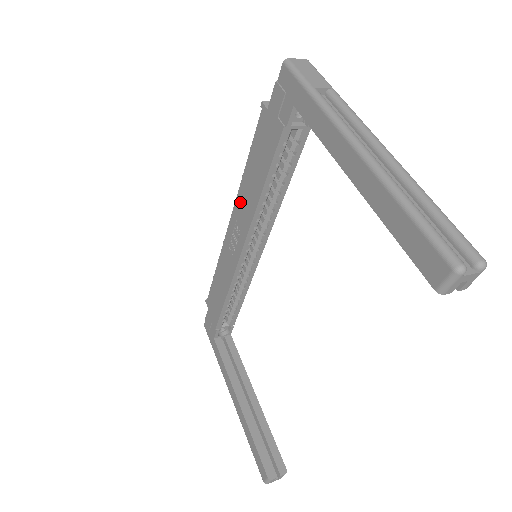
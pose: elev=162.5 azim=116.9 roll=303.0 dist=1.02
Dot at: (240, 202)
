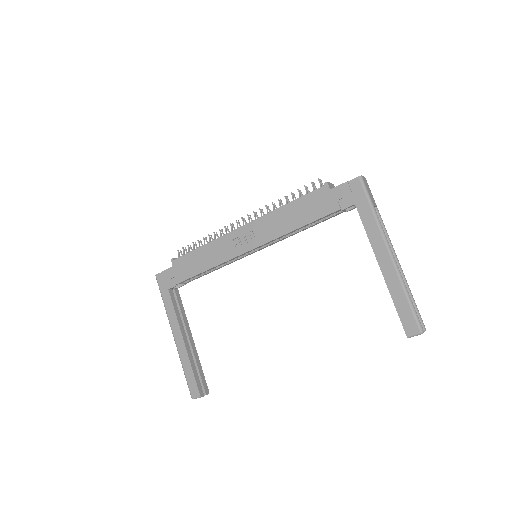
Dot at: (267, 221)
